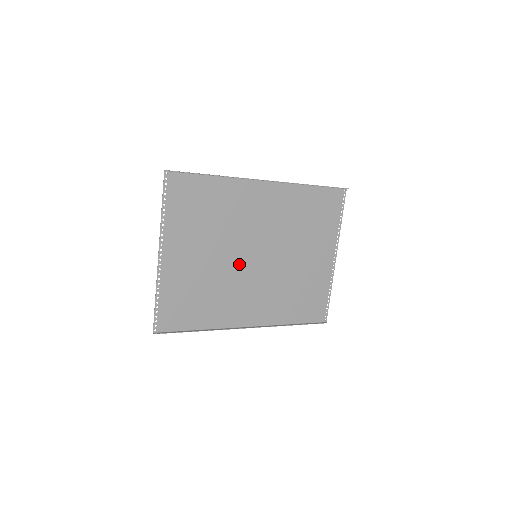
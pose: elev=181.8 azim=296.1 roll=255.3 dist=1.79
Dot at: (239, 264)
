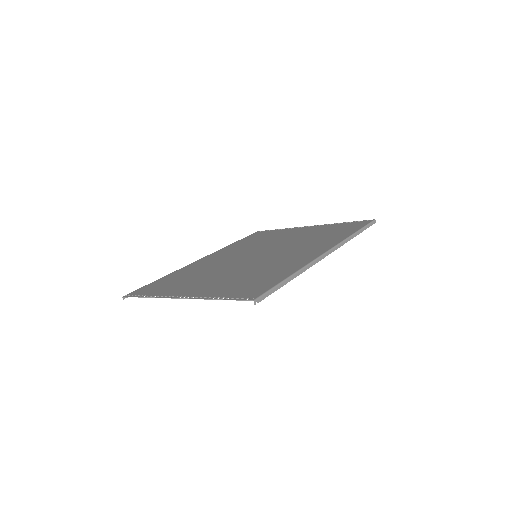
Dot at: (237, 263)
